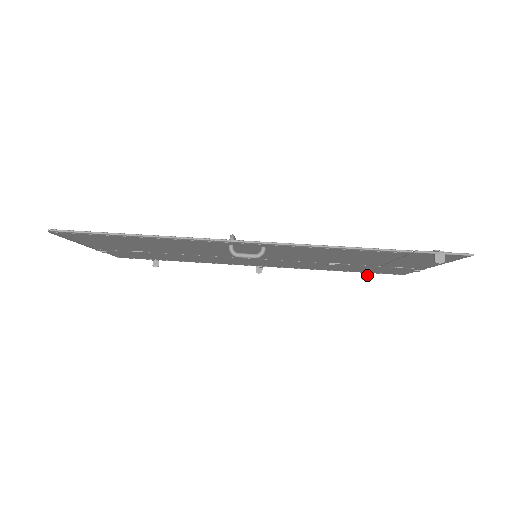
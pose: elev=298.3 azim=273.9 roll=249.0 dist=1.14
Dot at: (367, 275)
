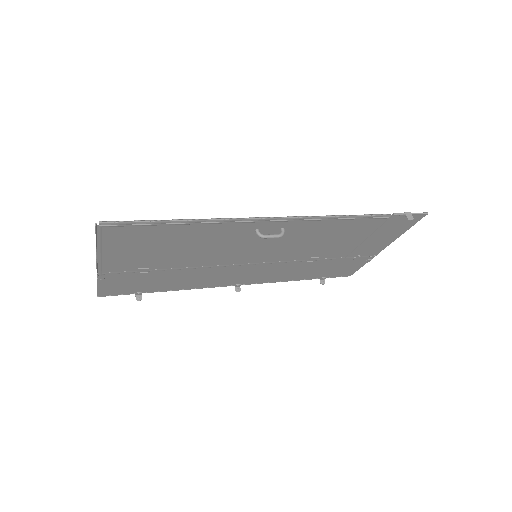
Dot at: (324, 280)
